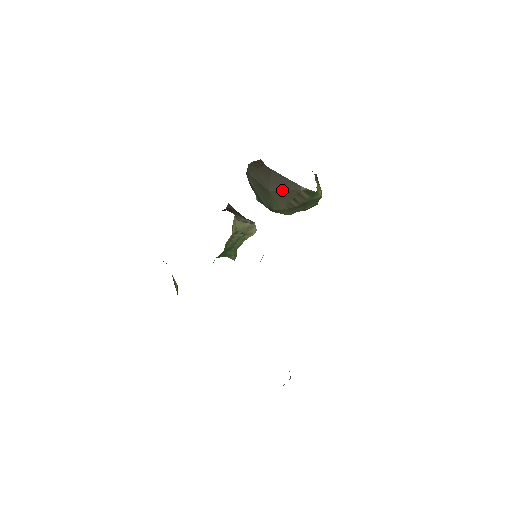
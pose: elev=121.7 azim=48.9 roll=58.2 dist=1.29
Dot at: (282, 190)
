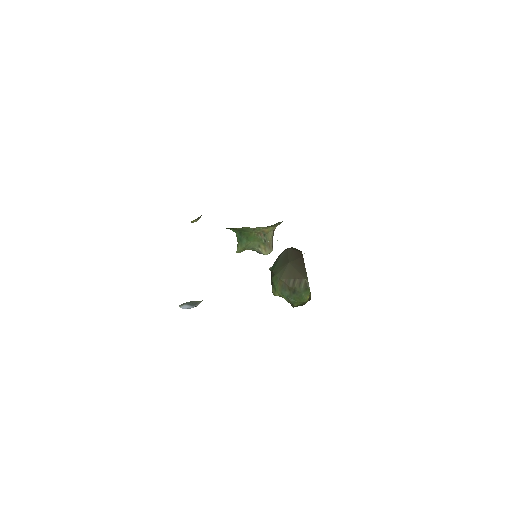
Dot at: (296, 269)
